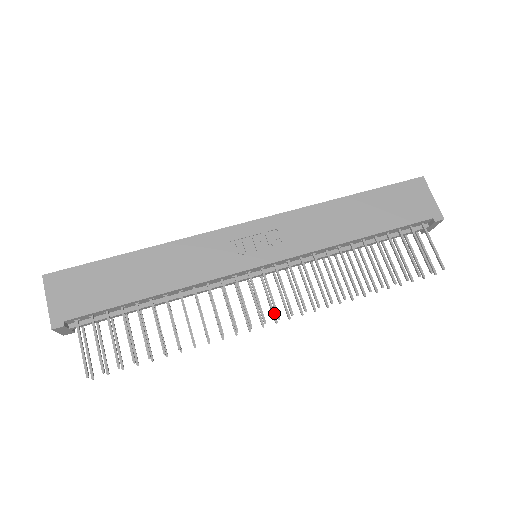
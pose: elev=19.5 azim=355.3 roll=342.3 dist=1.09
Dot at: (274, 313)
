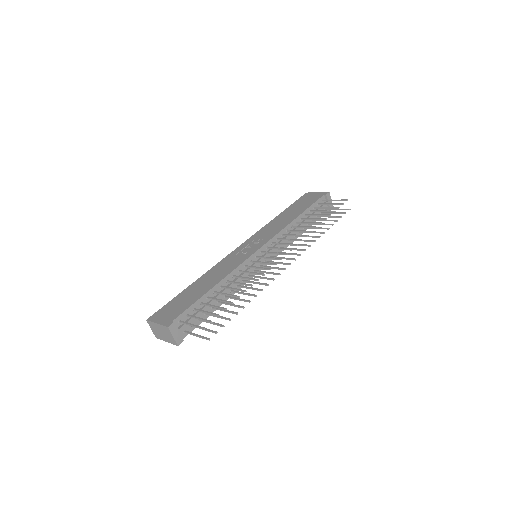
Dot at: (286, 263)
